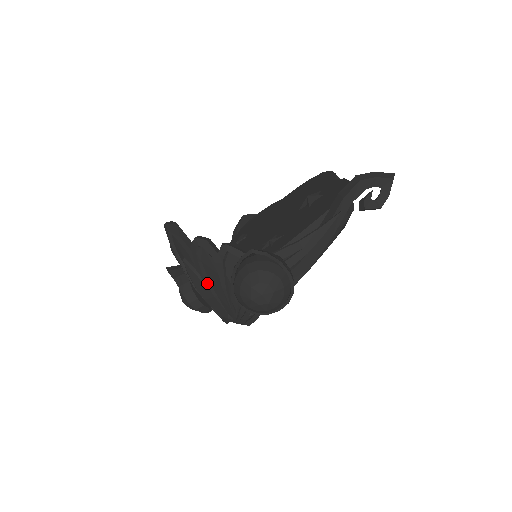
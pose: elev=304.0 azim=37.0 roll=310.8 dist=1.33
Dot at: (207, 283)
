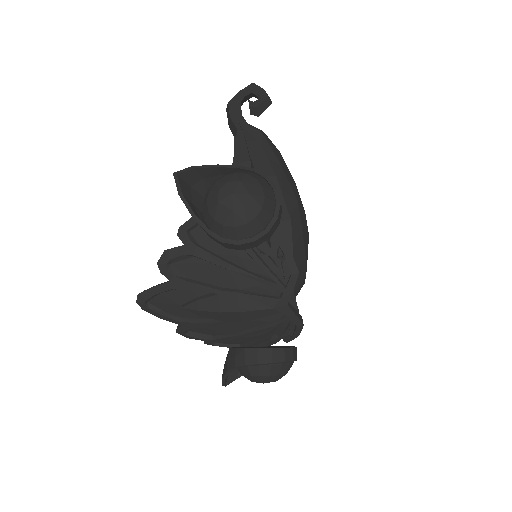
Dot at: (216, 289)
